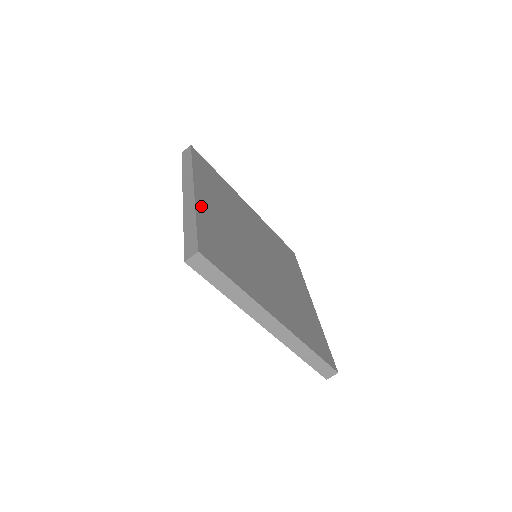
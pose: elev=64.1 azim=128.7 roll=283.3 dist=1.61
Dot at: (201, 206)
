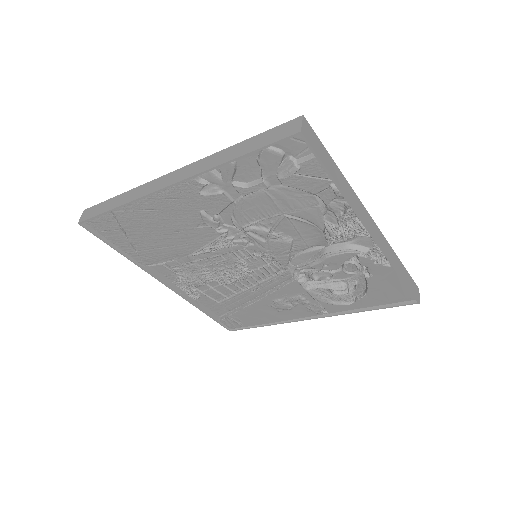
Dot at: occluded
